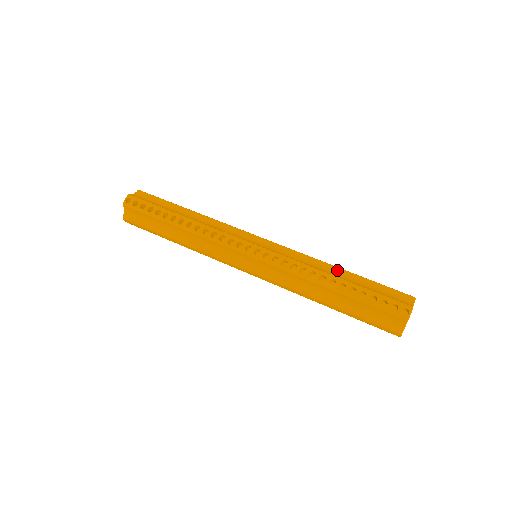
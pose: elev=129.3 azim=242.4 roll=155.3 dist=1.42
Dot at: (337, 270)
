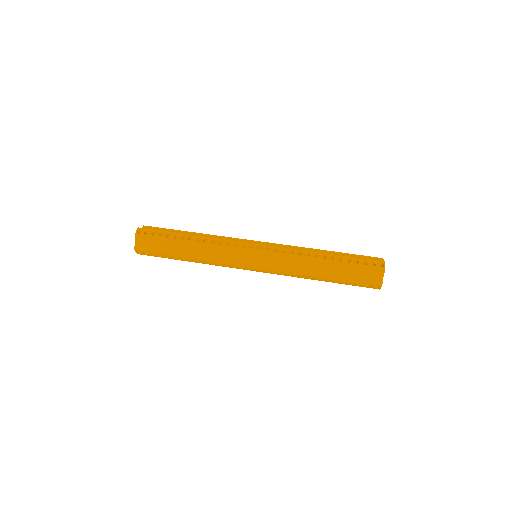
Dot at: (322, 251)
